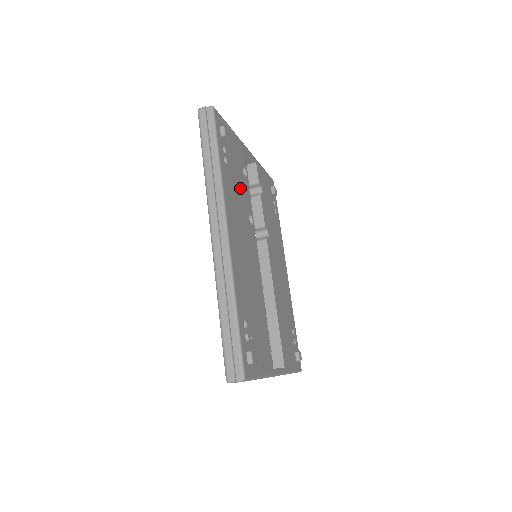
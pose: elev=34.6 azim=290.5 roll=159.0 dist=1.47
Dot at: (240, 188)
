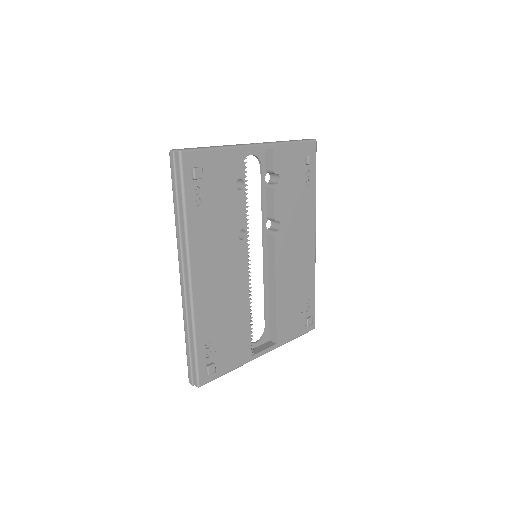
Dot at: (225, 213)
